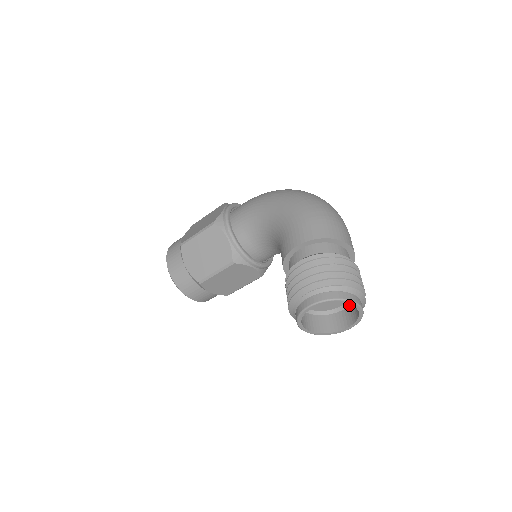
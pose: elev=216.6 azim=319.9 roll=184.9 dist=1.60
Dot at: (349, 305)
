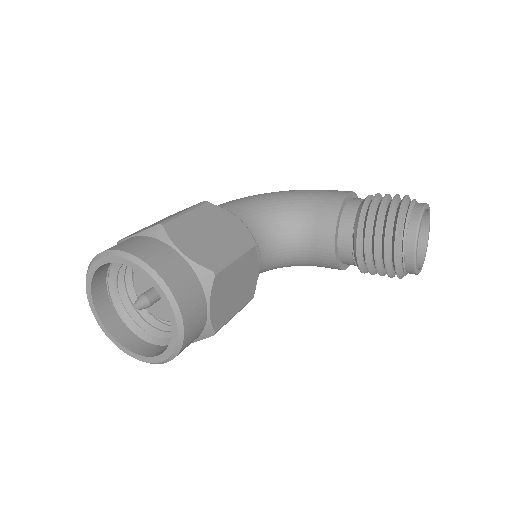
Dot at: occluded
